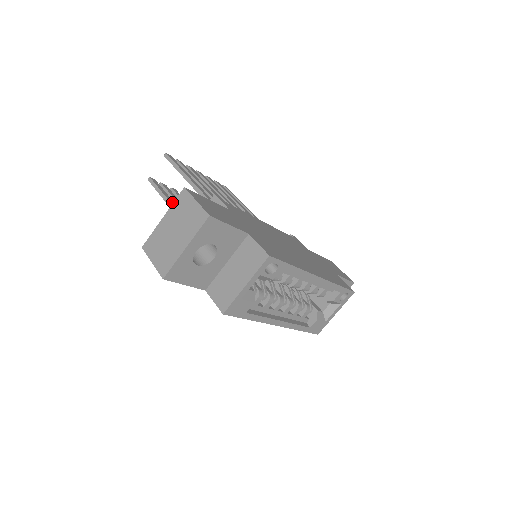
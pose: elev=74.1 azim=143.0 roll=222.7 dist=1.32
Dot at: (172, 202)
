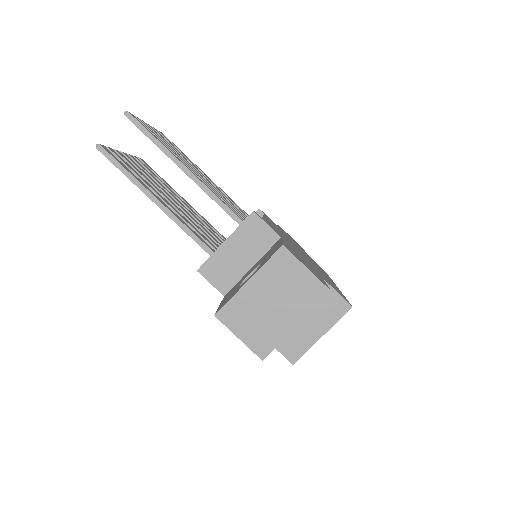
Dot at: (152, 192)
